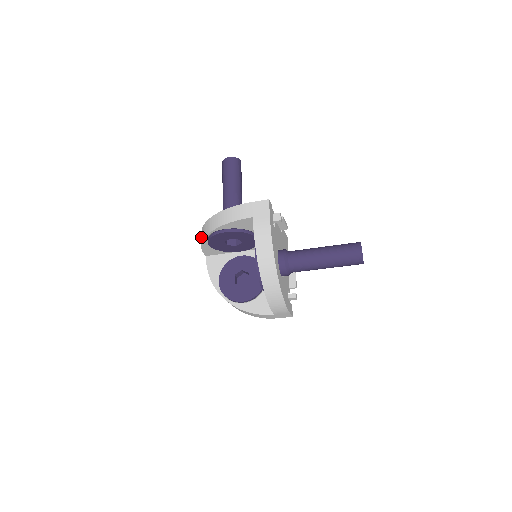
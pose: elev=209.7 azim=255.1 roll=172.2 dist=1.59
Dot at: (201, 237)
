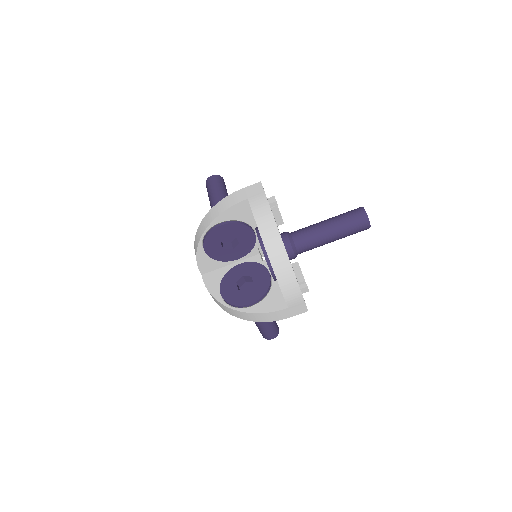
Dot at: (195, 248)
